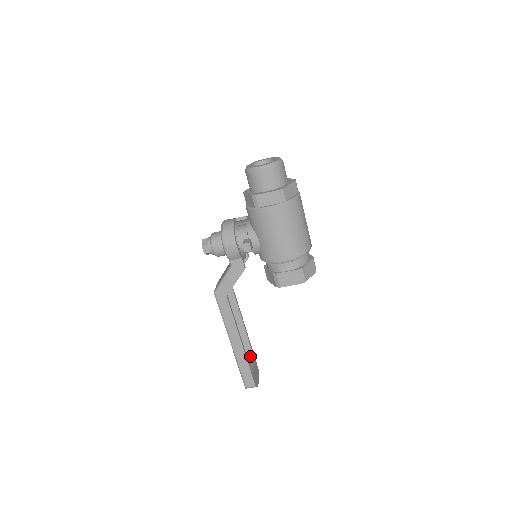
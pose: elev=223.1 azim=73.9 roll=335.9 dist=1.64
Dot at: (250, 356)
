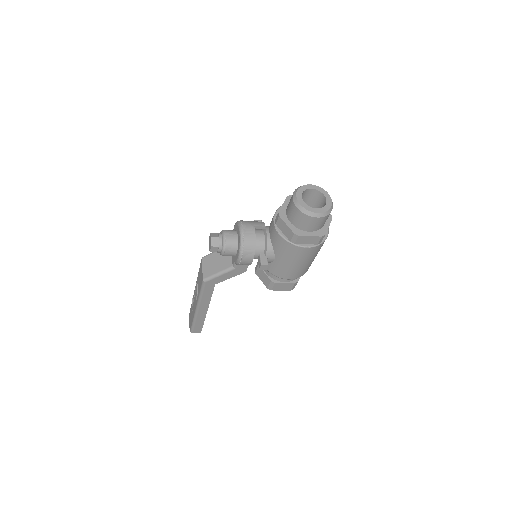
Dot at: occluded
